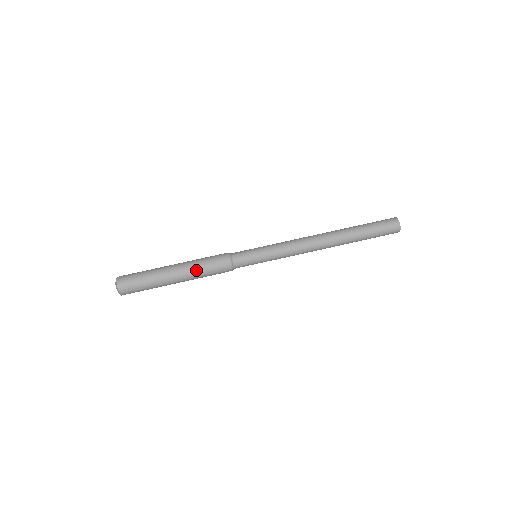
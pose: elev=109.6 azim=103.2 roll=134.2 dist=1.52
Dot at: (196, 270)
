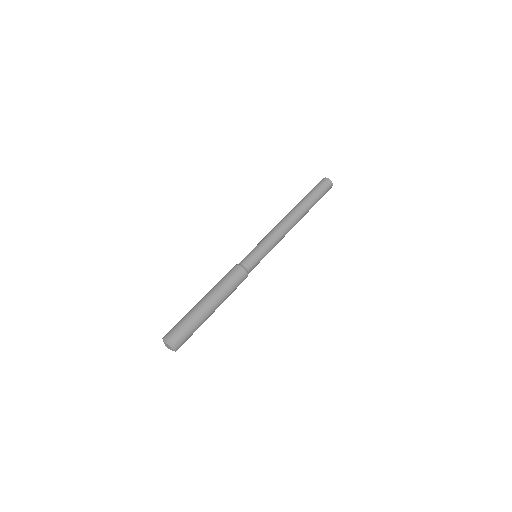
Dot at: (226, 293)
